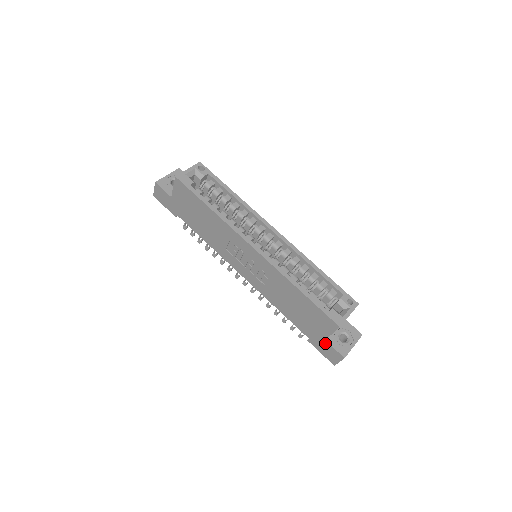
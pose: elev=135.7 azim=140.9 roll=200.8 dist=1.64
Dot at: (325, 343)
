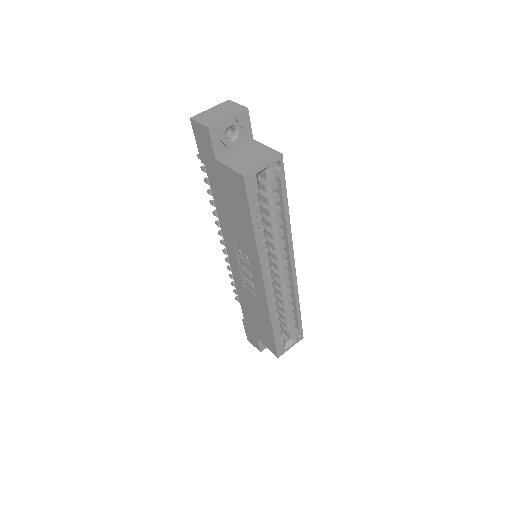
Dot at: (255, 338)
